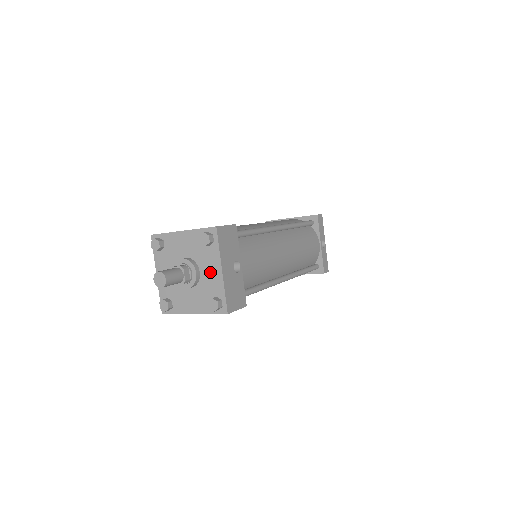
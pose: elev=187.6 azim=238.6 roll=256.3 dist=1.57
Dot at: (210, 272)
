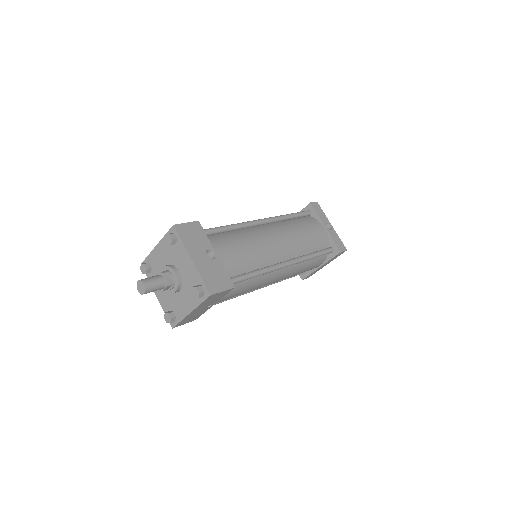
Dot at: (185, 267)
